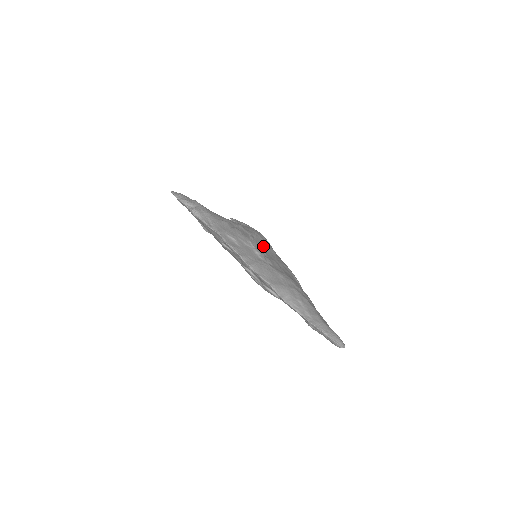
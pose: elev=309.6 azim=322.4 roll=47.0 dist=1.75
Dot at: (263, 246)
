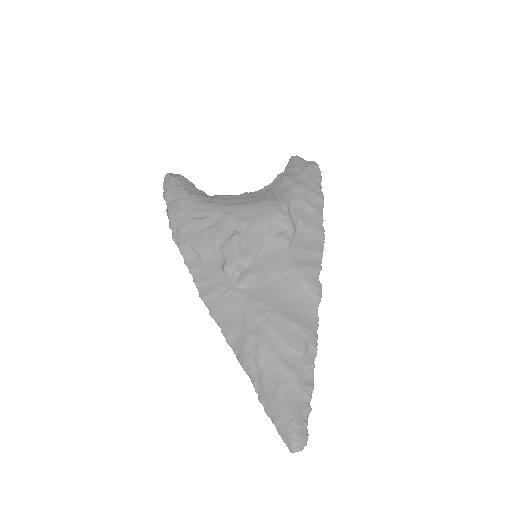
Dot at: (253, 246)
